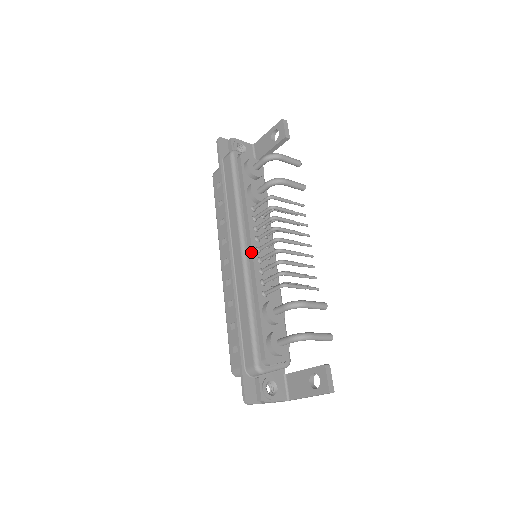
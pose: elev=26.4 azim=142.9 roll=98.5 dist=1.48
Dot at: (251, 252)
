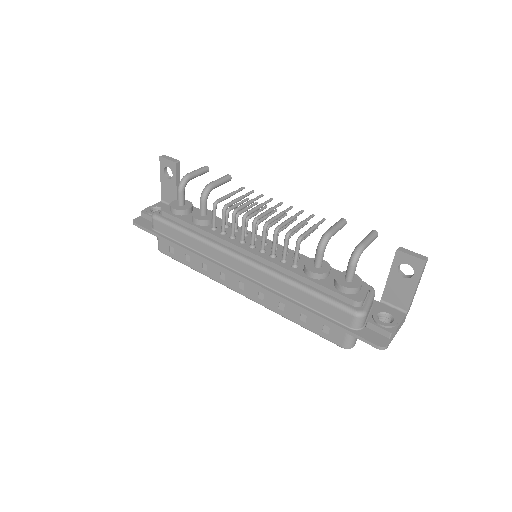
Dot at: (249, 253)
